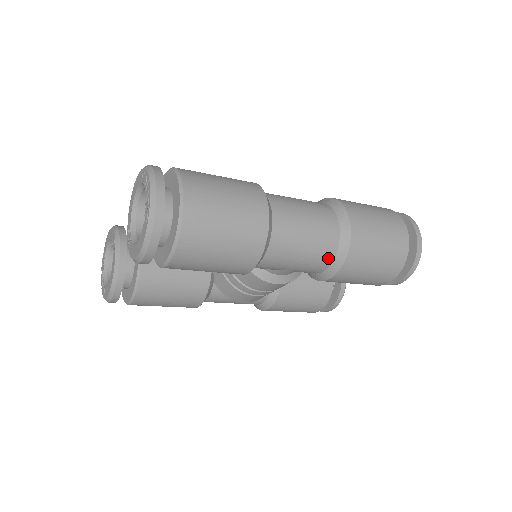
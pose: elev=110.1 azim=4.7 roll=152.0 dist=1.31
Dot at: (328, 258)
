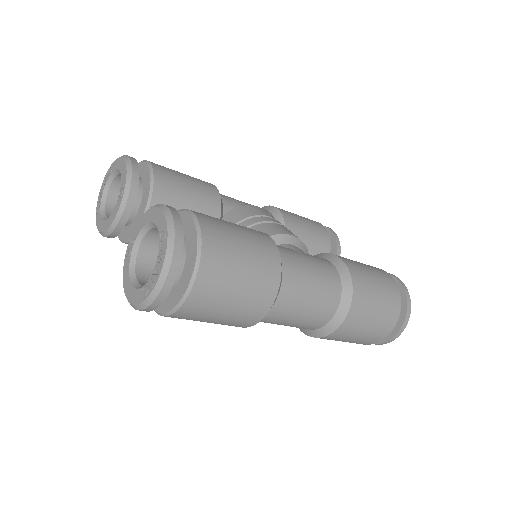
Dot at: (306, 328)
